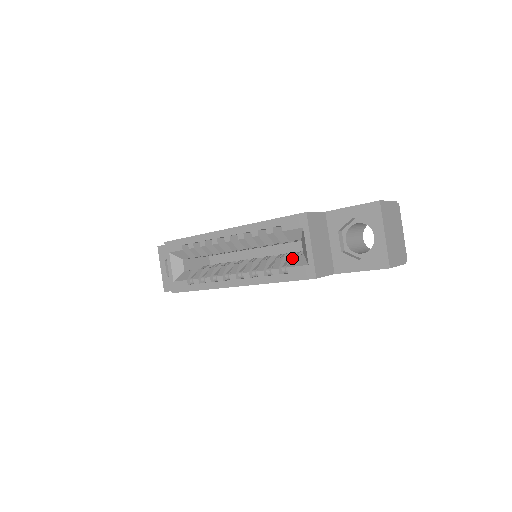
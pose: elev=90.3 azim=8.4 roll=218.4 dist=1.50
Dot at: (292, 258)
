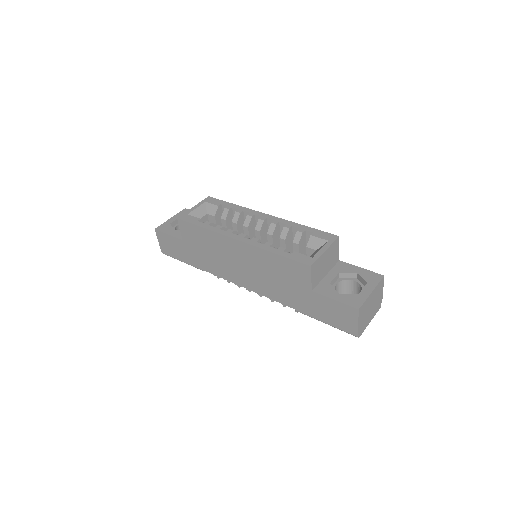
Dot at: occluded
